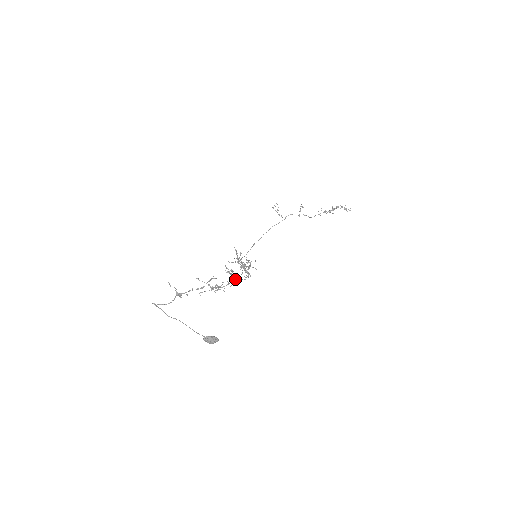
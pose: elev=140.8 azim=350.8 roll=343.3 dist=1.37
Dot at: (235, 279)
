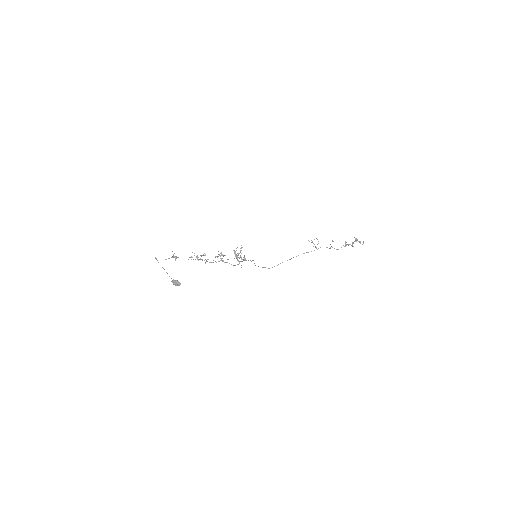
Dot at: (225, 262)
